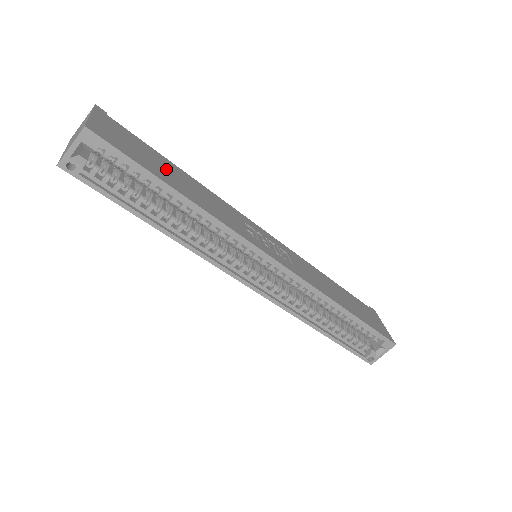
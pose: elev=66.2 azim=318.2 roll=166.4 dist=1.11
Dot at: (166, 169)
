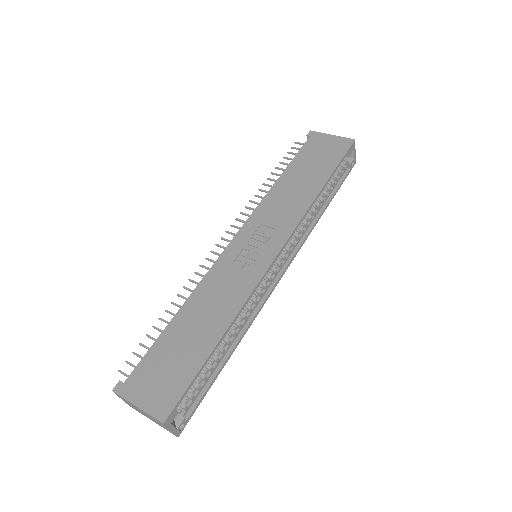
Dot at: (186, 340)
